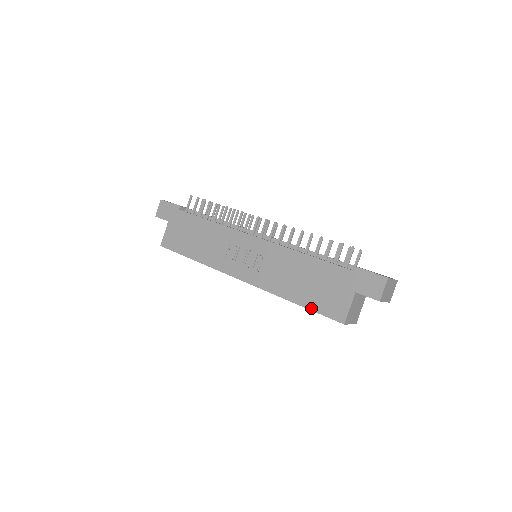
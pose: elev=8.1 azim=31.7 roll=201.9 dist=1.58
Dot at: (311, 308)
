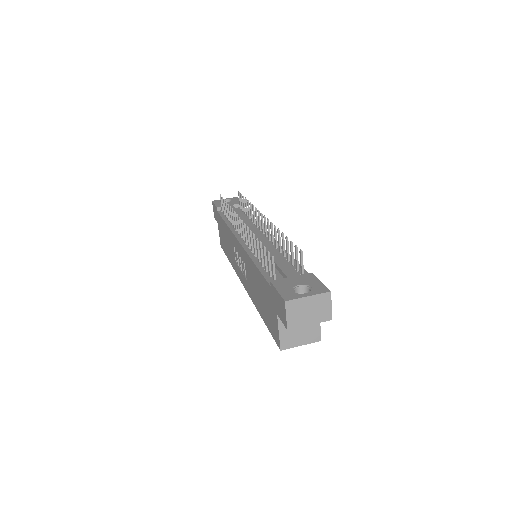
Dot at: (267, 325)
